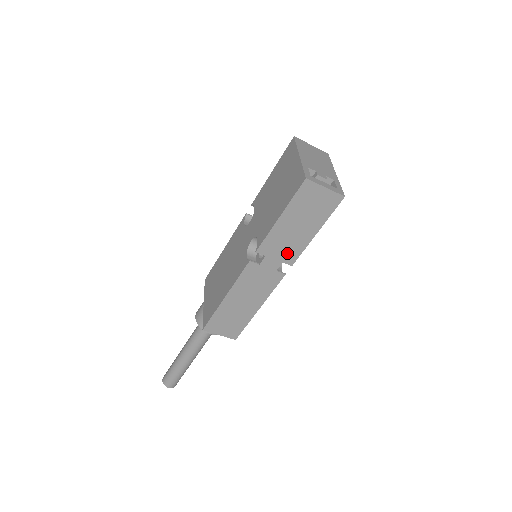
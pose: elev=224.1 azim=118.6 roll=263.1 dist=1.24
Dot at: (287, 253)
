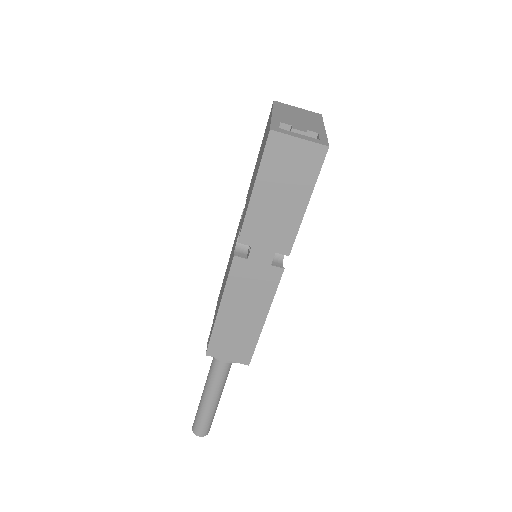
Dot at: (277, 239)
